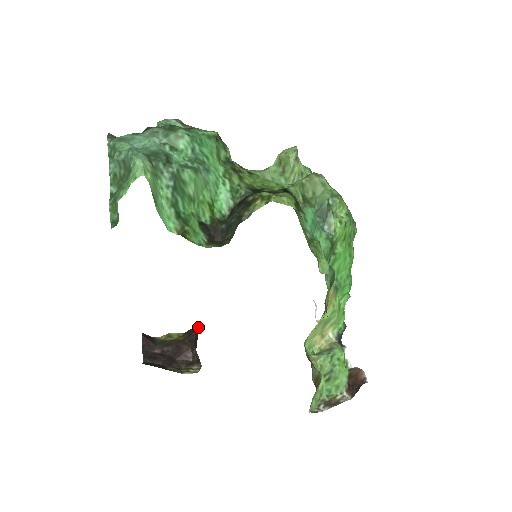
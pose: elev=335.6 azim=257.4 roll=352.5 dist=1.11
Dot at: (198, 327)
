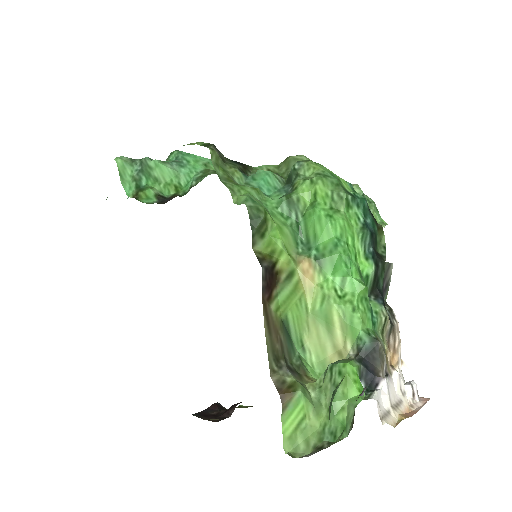
Dot at: occluded
